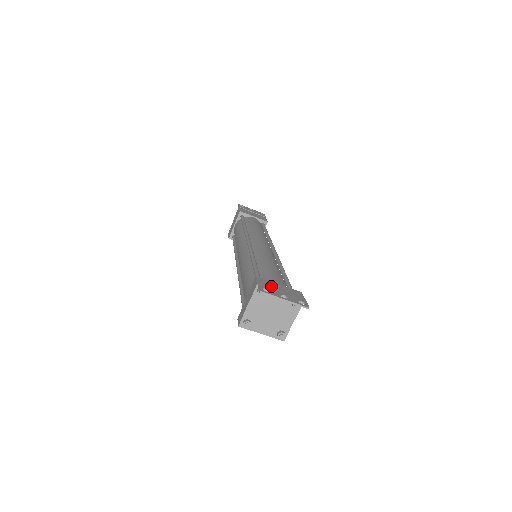
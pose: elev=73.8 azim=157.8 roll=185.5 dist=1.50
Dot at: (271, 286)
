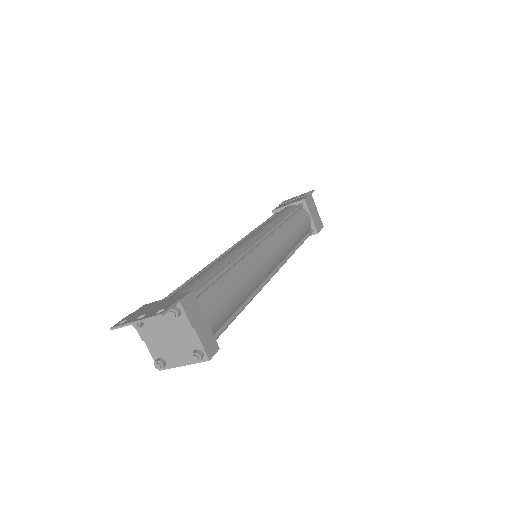
Dot at: (142, 310)
